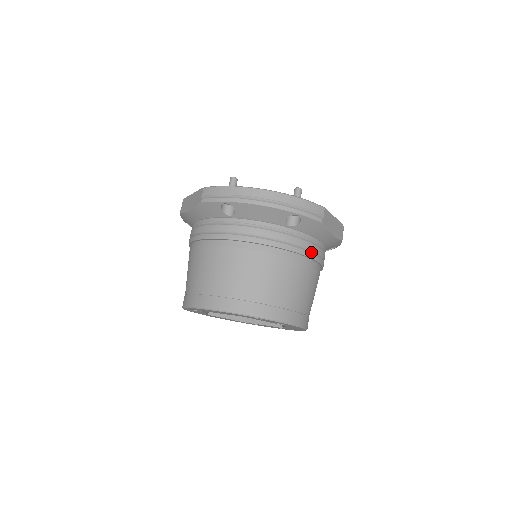
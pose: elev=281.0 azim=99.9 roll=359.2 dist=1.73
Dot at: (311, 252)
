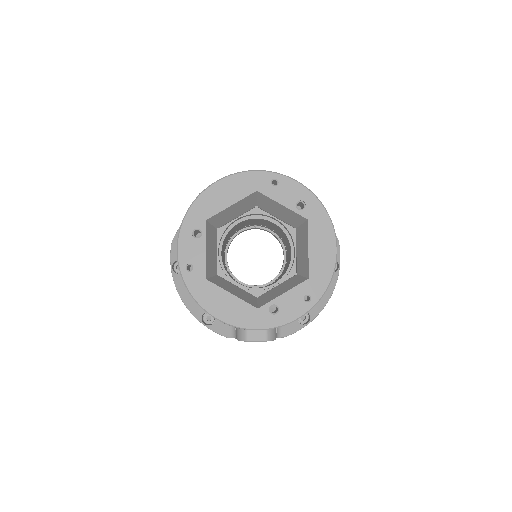
Dot at: occluded
